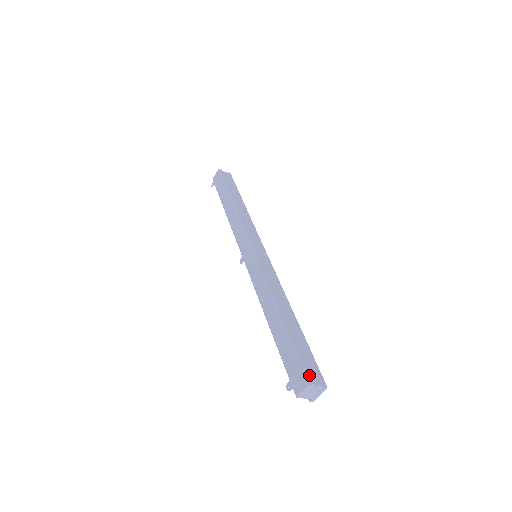
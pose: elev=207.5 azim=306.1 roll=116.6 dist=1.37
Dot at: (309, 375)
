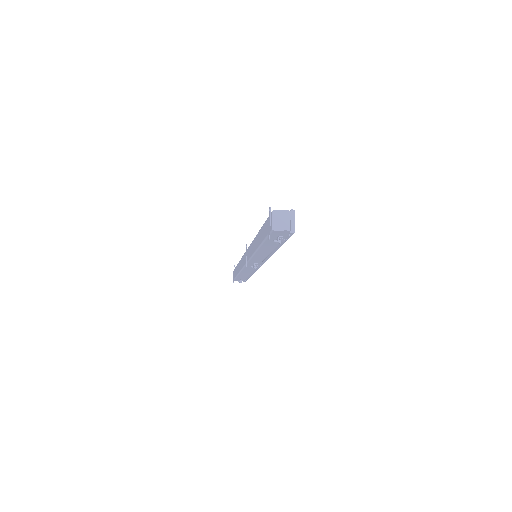
Dot at: occluded
